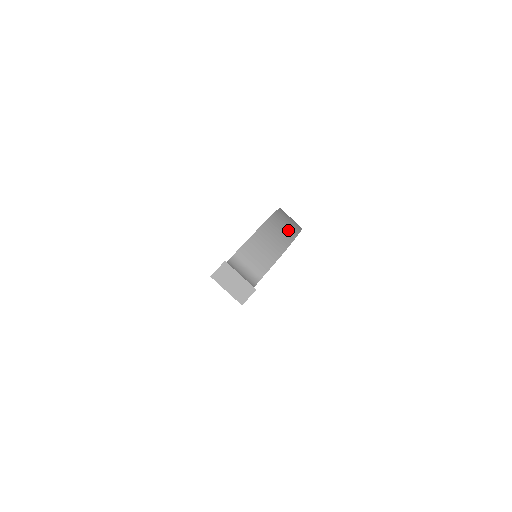
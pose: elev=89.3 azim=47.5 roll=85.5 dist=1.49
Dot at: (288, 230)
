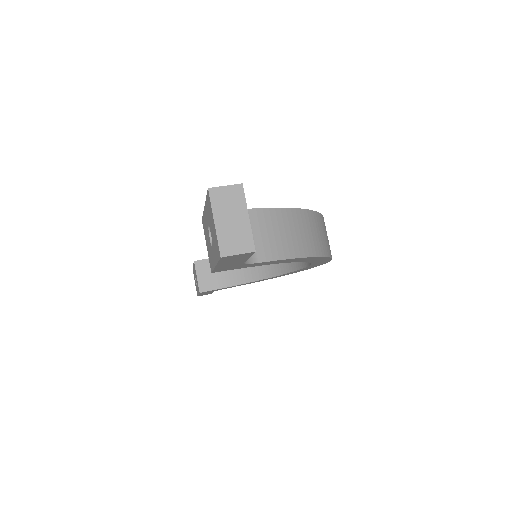
Dot at: (322, 242)
